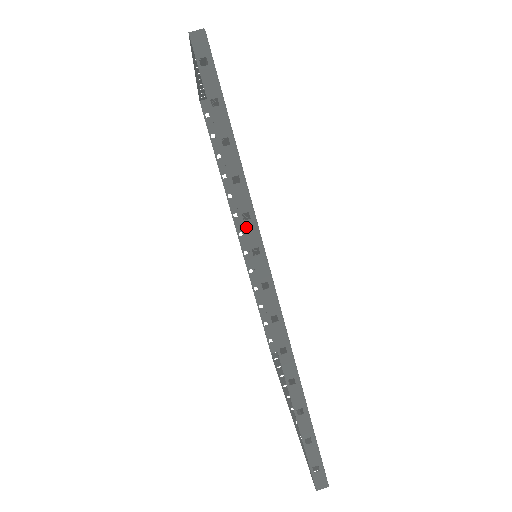
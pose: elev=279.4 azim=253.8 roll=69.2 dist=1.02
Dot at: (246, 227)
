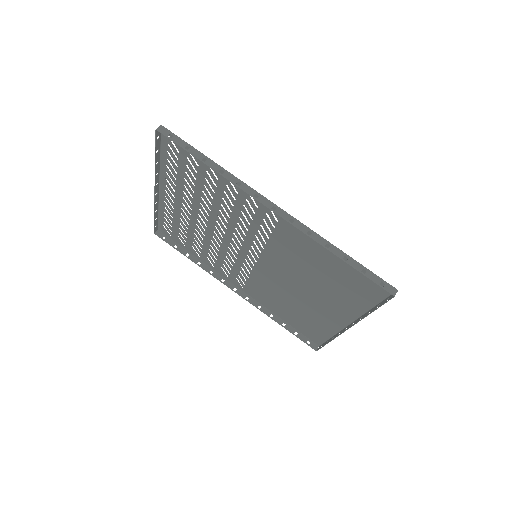
Dot at: (243, 188)
